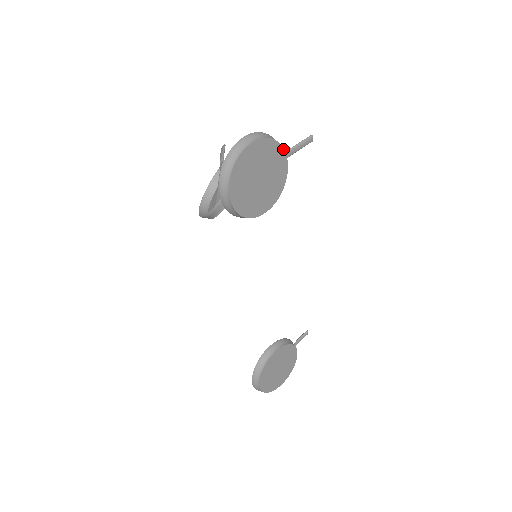
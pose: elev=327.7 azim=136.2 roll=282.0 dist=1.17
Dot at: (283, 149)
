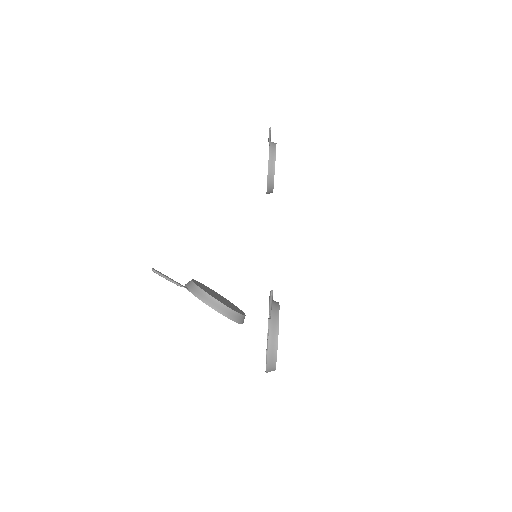
Dot at: (278, 333)
